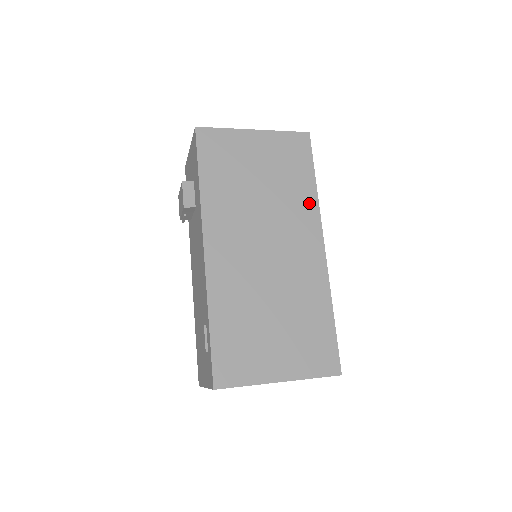
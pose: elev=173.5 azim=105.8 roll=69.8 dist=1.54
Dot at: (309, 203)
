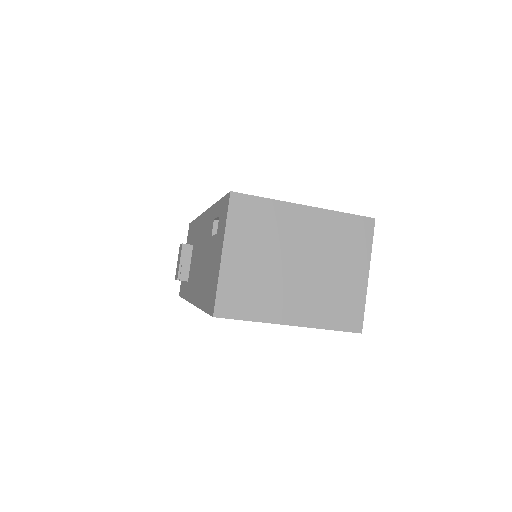
Dot at: occluded
